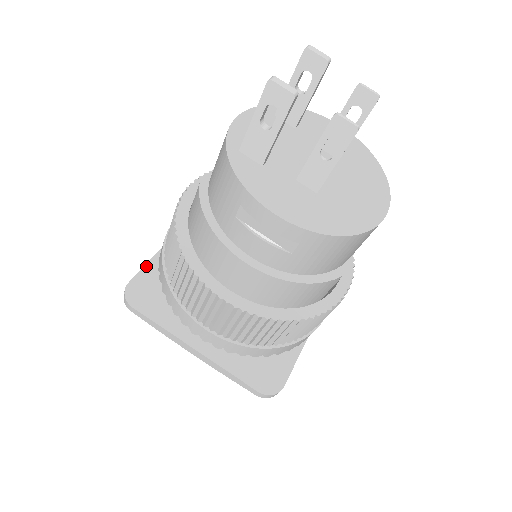
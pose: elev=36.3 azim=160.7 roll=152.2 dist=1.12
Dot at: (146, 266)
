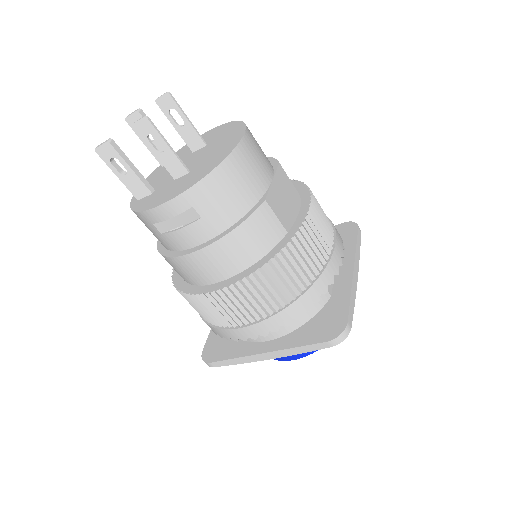
Dot at: (210, 332)
